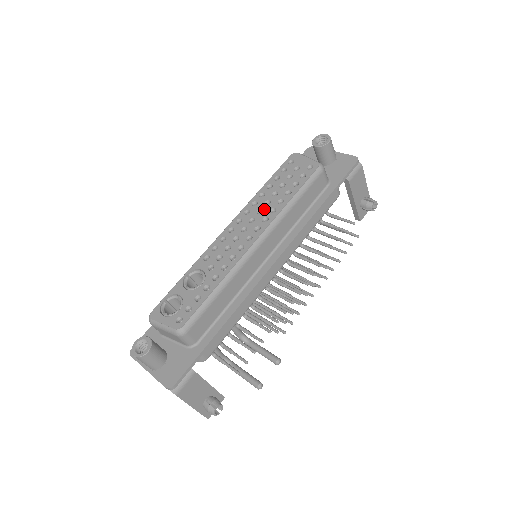
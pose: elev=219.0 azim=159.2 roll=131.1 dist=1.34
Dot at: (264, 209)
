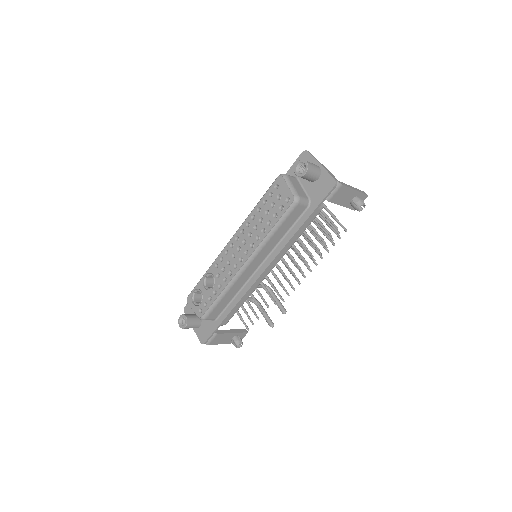
Dot at: (252, 234)
